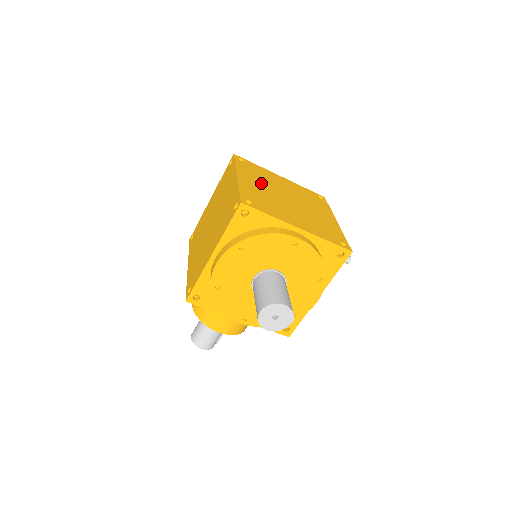
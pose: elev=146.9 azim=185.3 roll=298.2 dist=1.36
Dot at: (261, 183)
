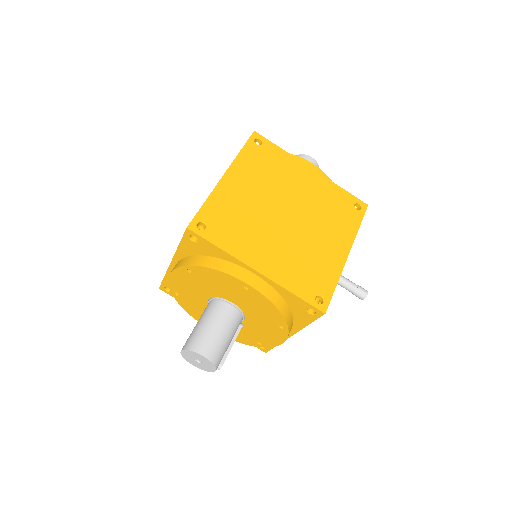
Dot at: (258, 186)
